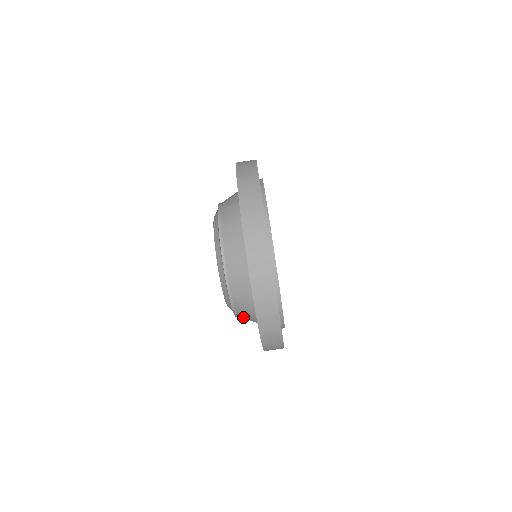
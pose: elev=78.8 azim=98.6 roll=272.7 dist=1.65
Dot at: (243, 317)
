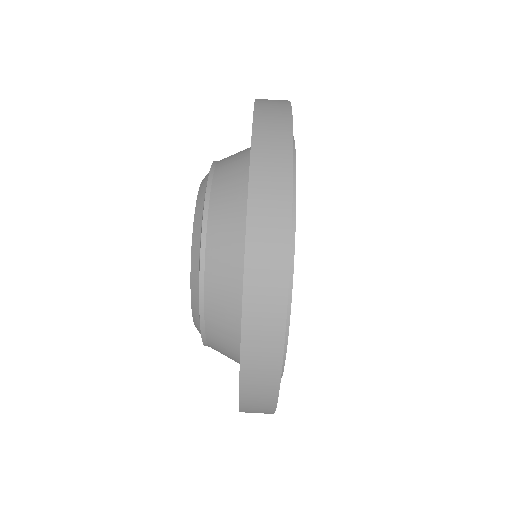
Dot at: occluded
